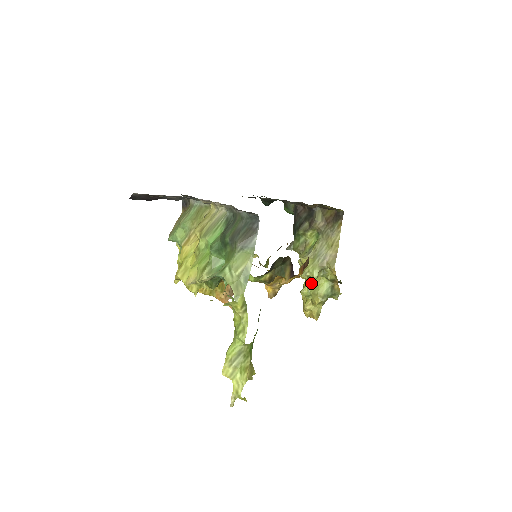
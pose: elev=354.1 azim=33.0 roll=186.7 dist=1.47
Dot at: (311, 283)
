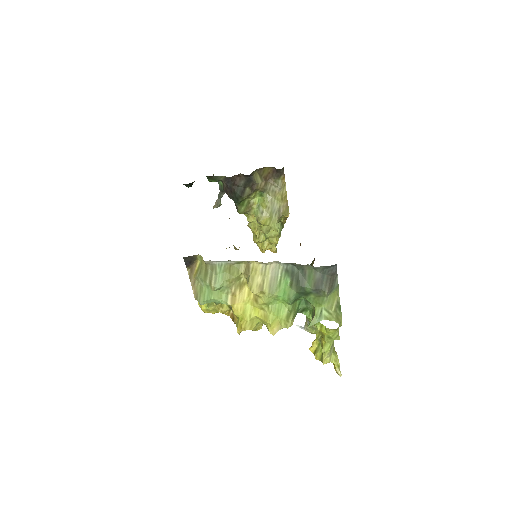
Dot at: occluded
